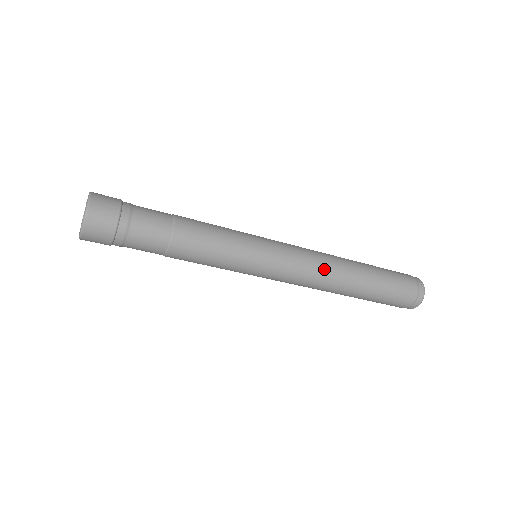
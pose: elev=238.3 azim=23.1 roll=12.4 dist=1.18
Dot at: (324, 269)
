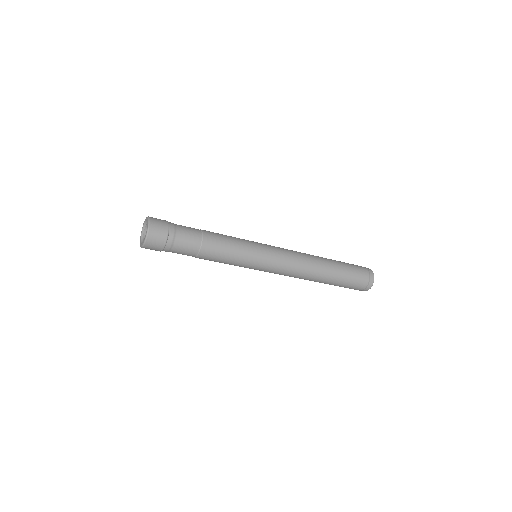
Dot at: (302, 256)
